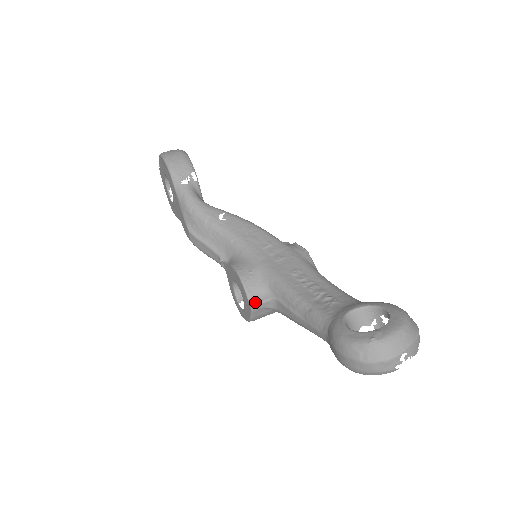
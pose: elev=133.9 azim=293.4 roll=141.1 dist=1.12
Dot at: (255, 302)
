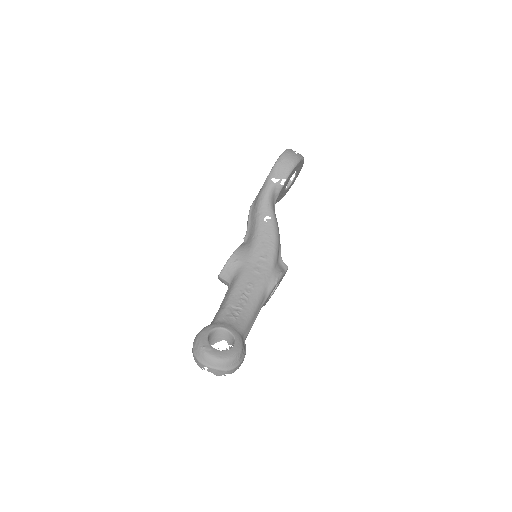
Dot at: (222, 276)
